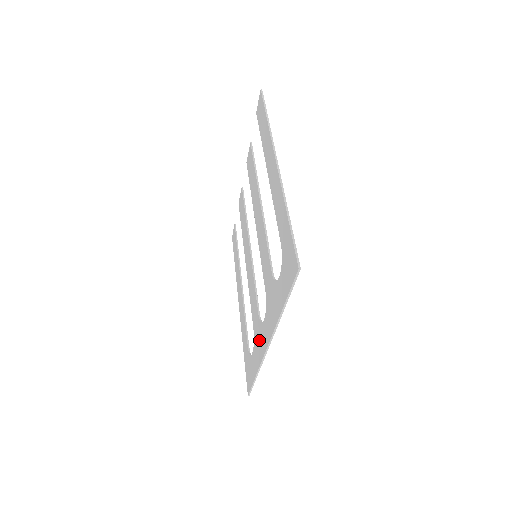
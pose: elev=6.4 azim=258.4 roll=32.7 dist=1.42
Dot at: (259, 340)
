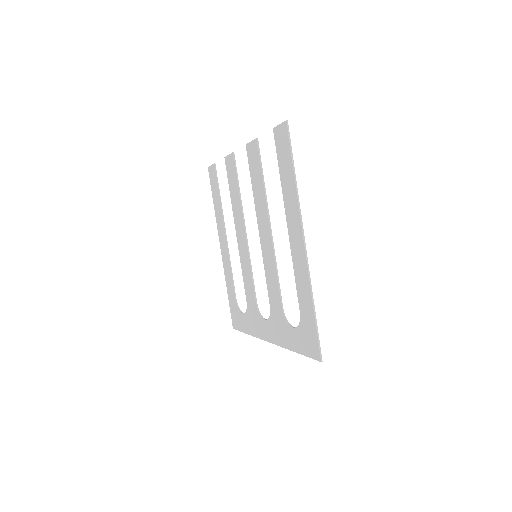
Dot at: (256, 322)
